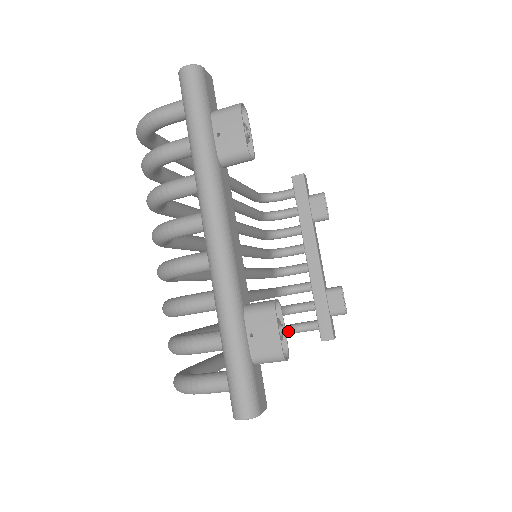
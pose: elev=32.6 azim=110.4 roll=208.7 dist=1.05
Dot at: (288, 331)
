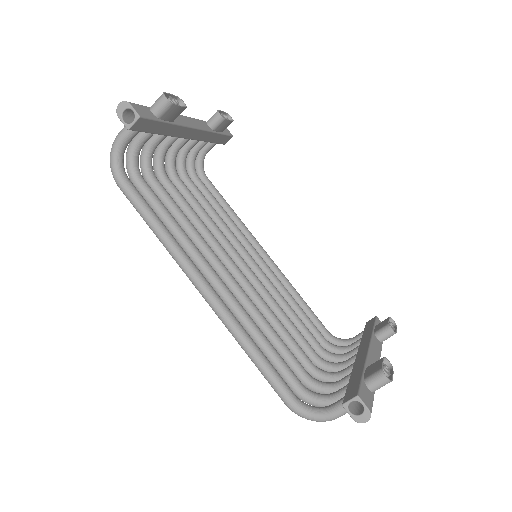
Dot at: (305, 405)
